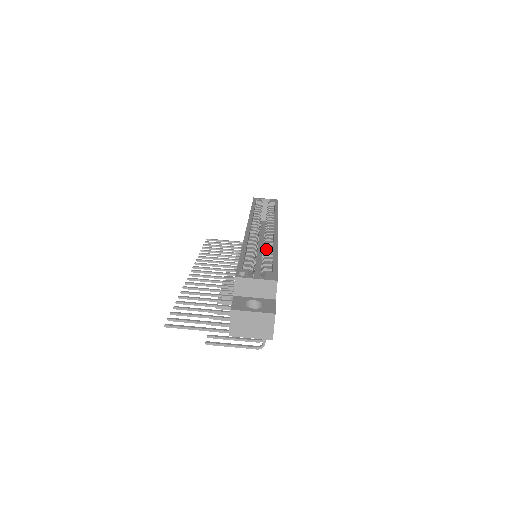
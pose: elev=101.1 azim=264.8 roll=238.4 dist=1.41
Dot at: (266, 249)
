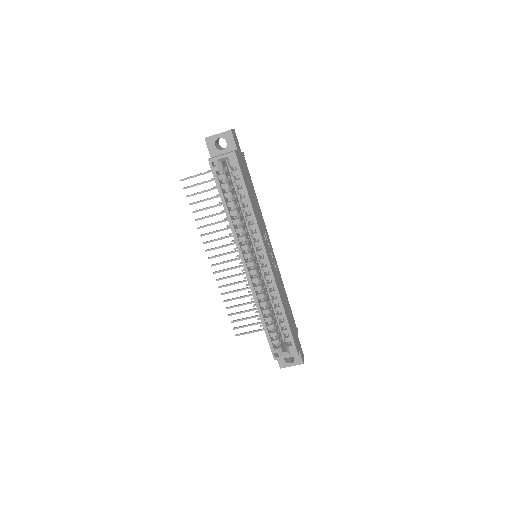
Dot at: (274, 302)
